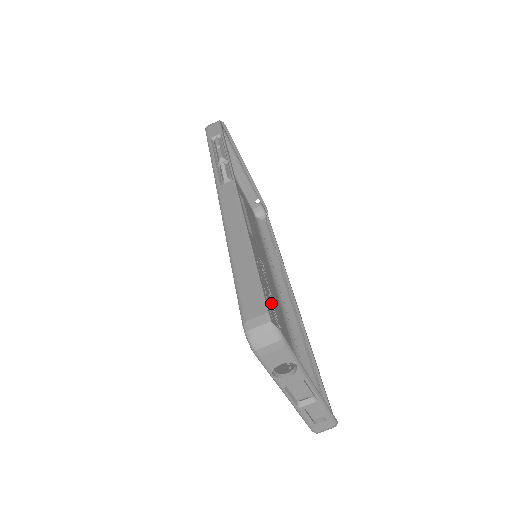
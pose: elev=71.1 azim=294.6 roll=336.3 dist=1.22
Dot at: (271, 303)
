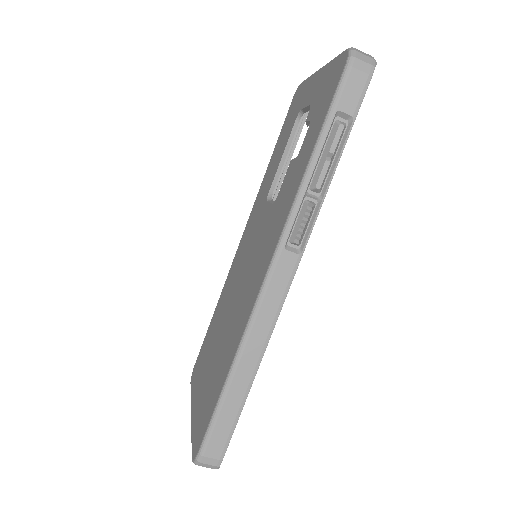
Dot at: occluded
